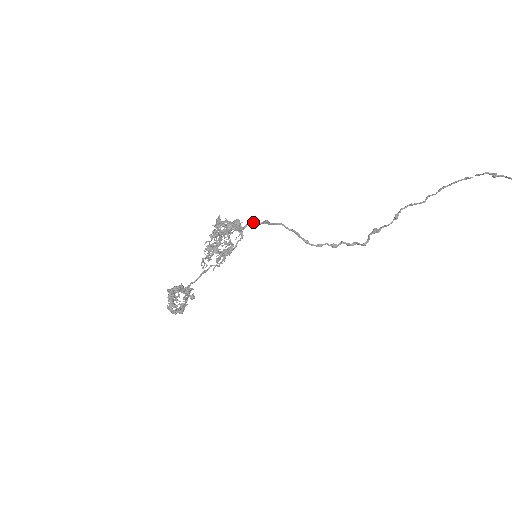
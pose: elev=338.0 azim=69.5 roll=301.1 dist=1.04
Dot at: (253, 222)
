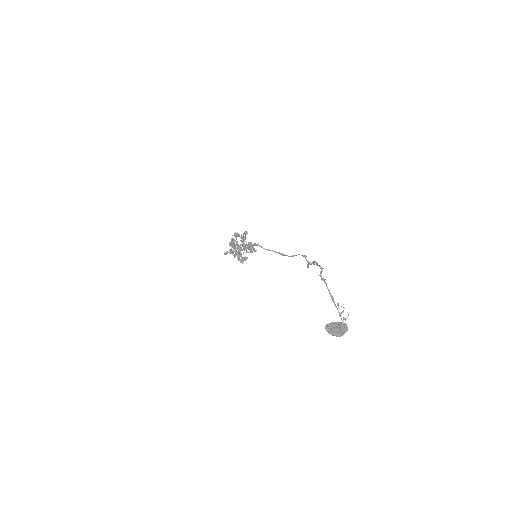
Dot at: (245, 244)
